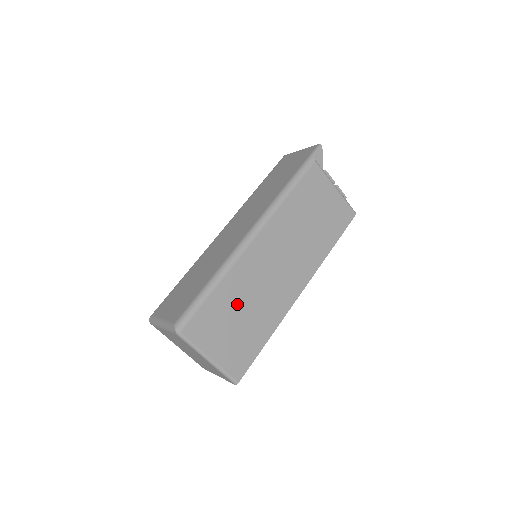
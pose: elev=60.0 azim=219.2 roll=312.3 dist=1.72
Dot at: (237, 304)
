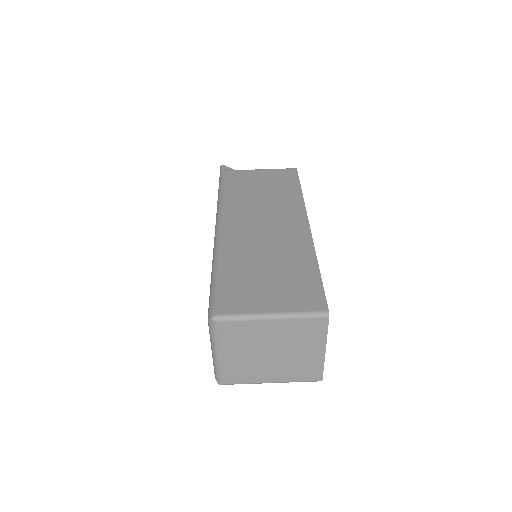
Dot at: (254, 266)
